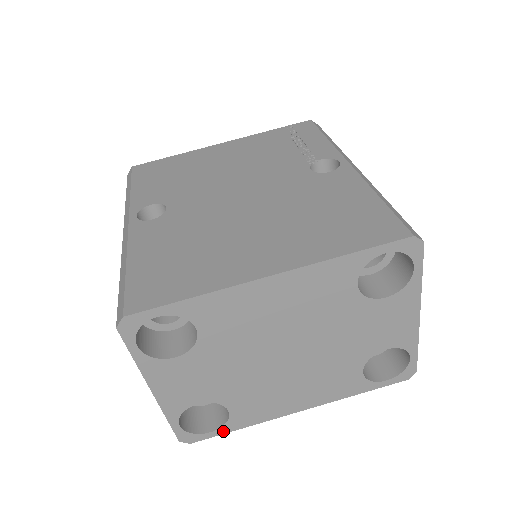
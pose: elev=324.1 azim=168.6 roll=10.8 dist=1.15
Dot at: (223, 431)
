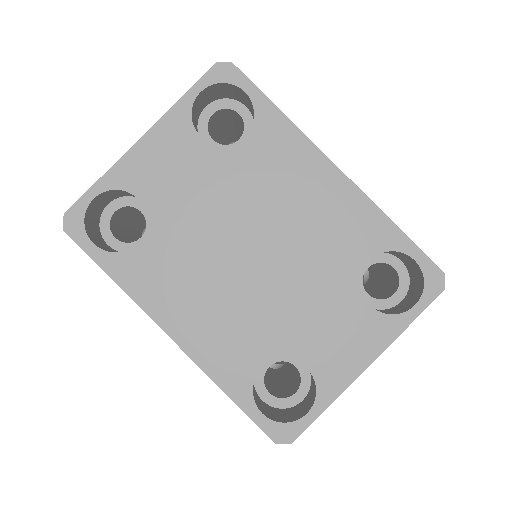
Dot at: (100, 258)
